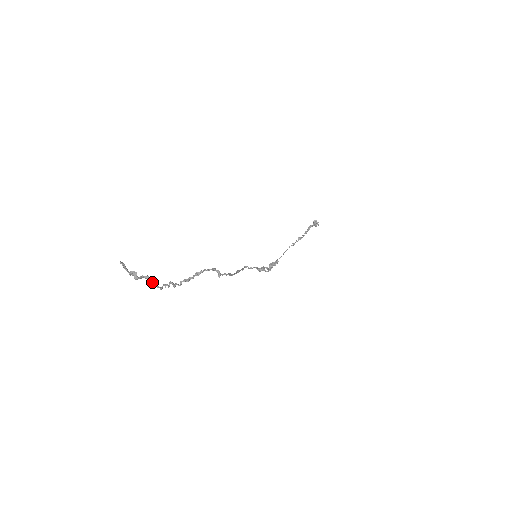
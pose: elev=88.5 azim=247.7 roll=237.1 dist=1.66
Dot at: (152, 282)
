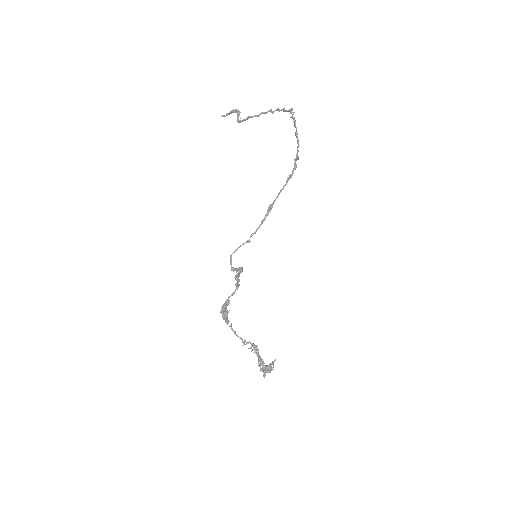
Dot at: (245, 119)
